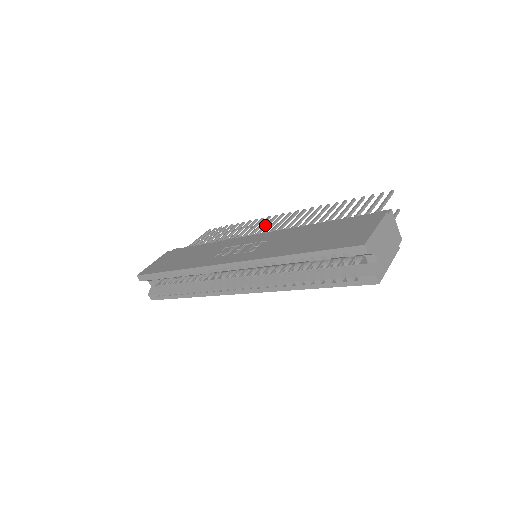
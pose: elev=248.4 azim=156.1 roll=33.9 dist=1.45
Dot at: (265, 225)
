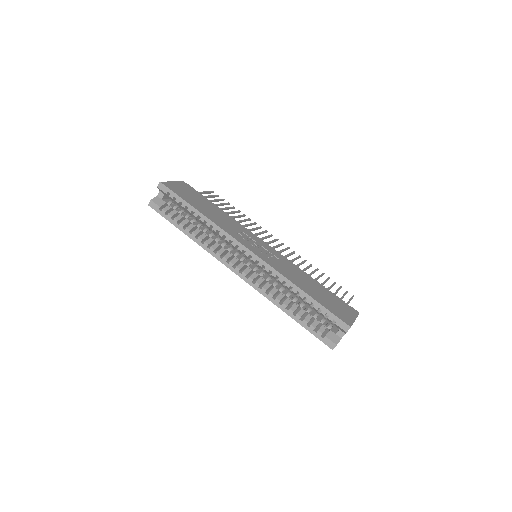
Dot at: (266, 237)
